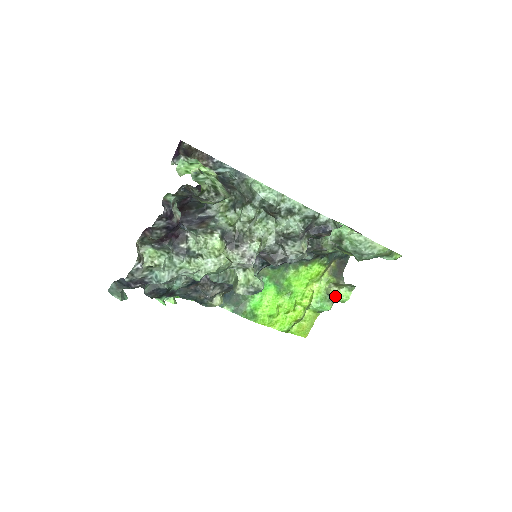
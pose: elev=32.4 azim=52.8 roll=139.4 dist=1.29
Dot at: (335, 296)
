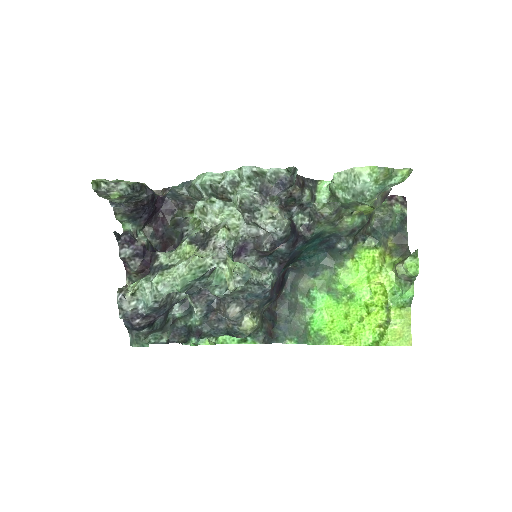
Dot at: (404, 273)
